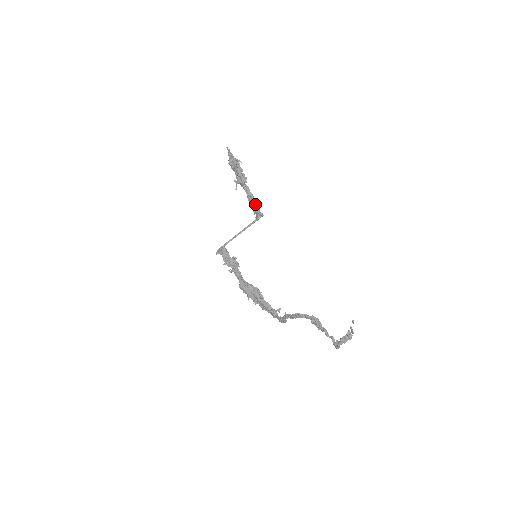
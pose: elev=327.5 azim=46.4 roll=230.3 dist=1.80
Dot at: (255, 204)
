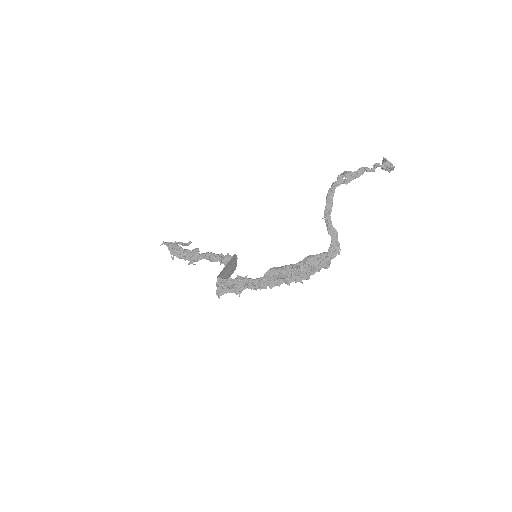
Dot at: (221, 256)
